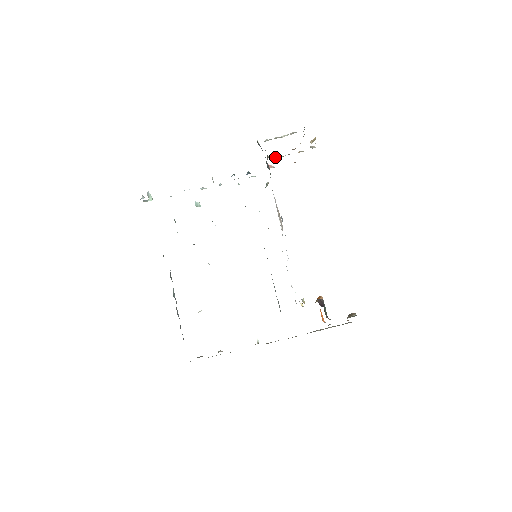
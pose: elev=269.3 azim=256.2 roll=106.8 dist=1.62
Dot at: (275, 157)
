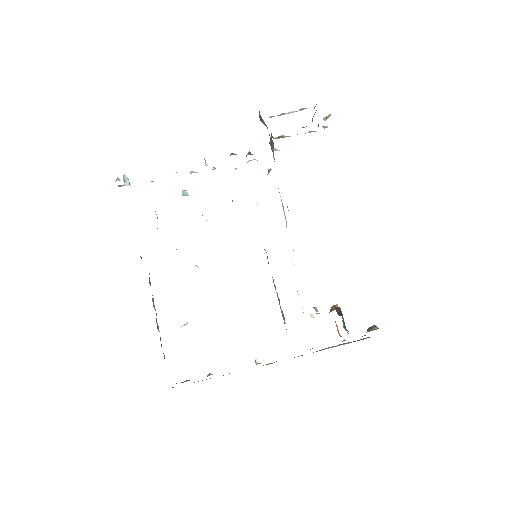
Dot at: (280, 137)
